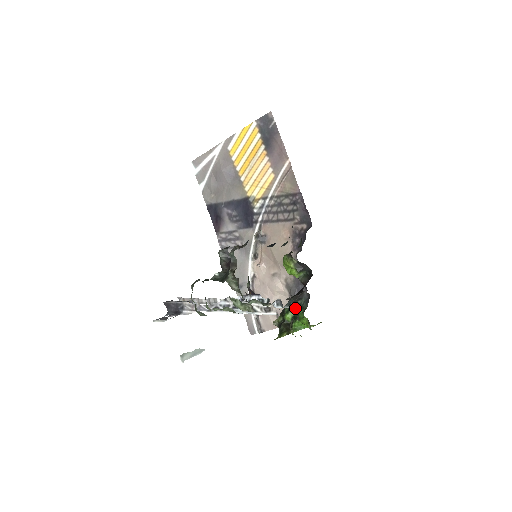
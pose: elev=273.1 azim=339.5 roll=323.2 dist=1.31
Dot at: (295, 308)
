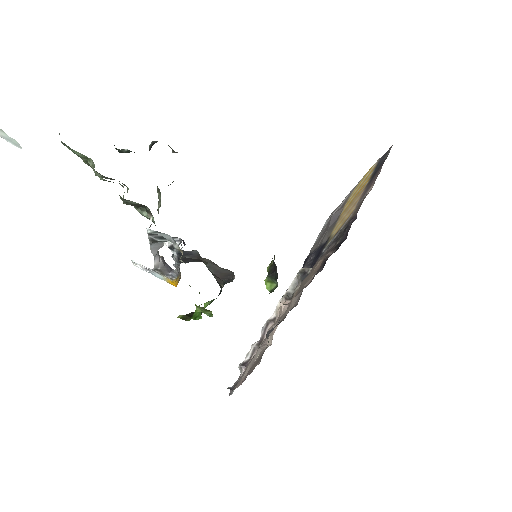
Dot at: occluded
